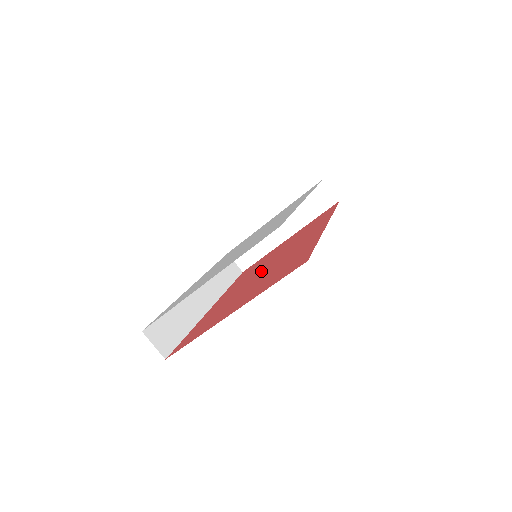
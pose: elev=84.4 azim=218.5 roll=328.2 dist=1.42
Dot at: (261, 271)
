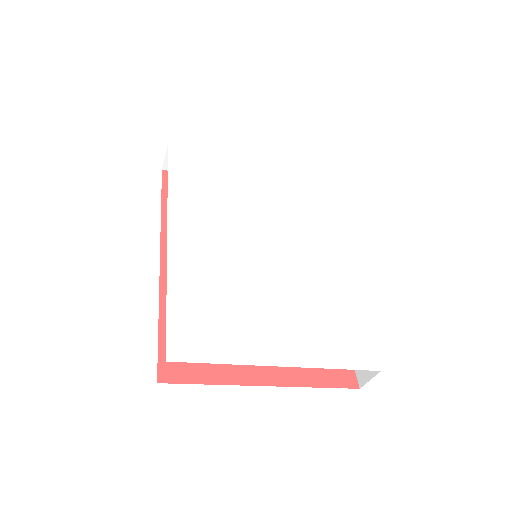
Dot at: occluded
